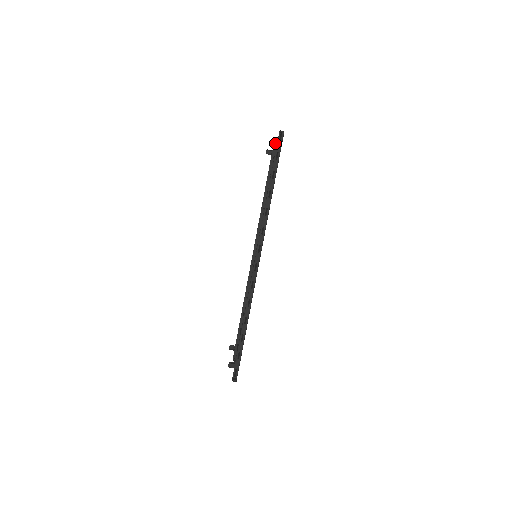
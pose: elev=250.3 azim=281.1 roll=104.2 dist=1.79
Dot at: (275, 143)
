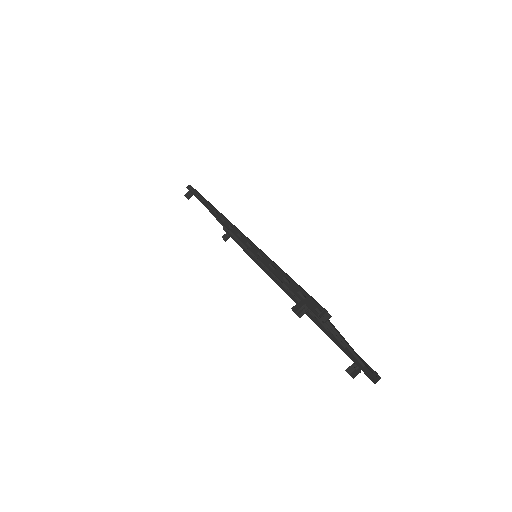
Dot at: (191, 196)
